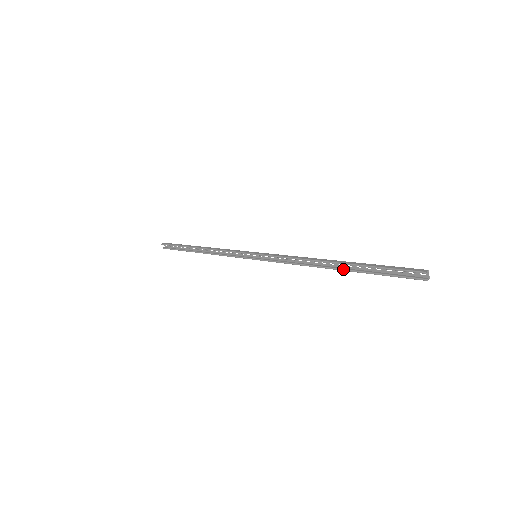
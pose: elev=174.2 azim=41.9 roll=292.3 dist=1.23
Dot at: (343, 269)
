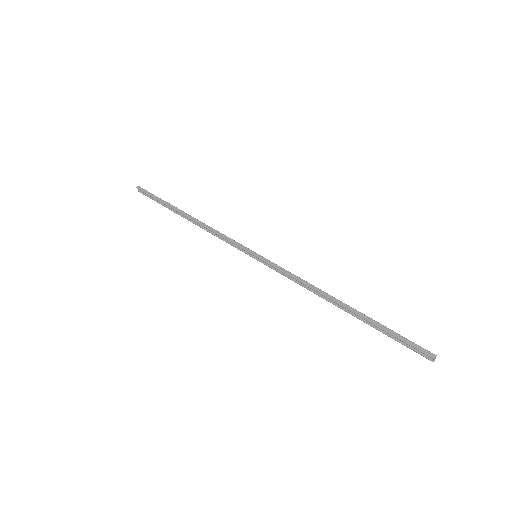
Dot at: (352, 315)
